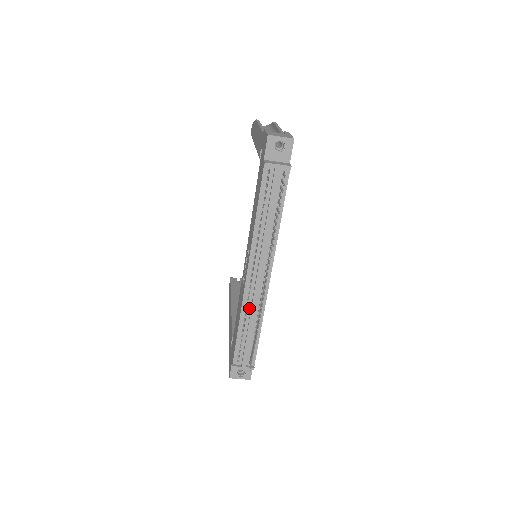
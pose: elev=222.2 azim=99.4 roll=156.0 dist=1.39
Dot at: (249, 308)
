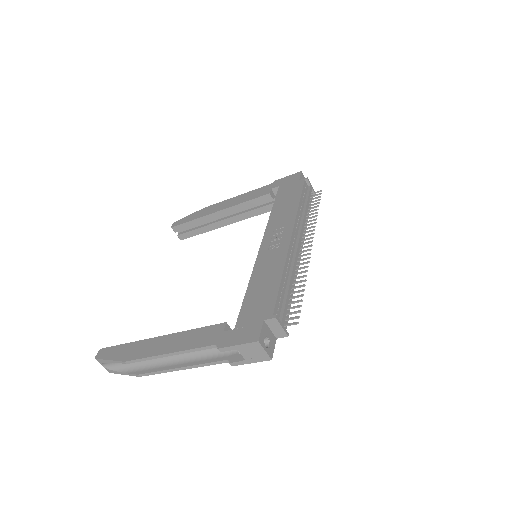
Dot at: (289, 265)
